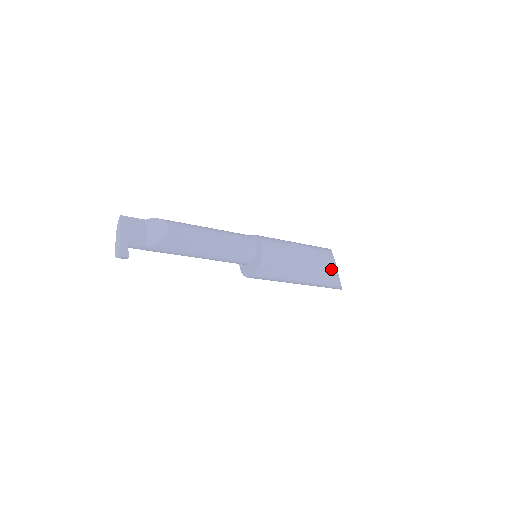
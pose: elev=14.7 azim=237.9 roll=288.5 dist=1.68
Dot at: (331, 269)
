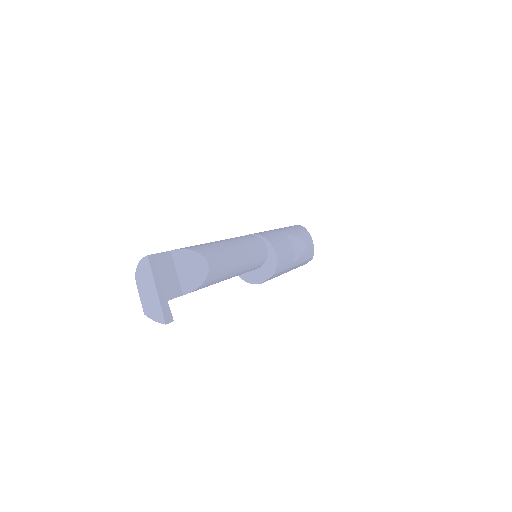
Dot at: (311, 255)
